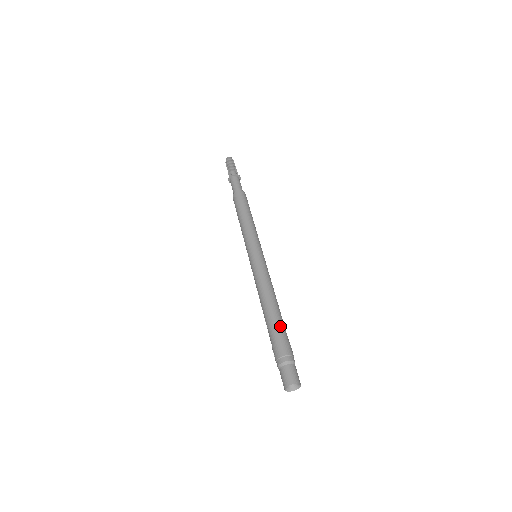
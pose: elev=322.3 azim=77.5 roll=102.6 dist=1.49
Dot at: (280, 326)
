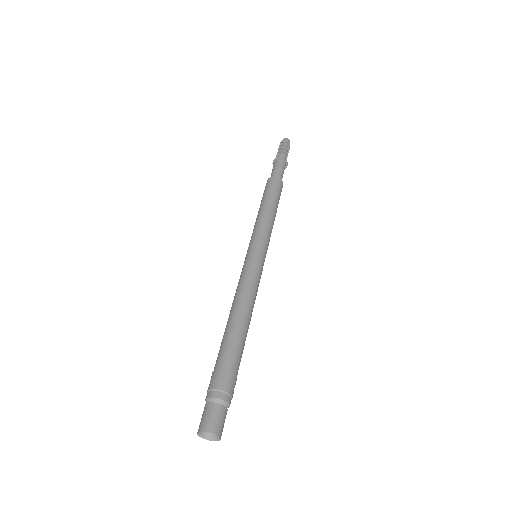
Dot at: (235, 350)
